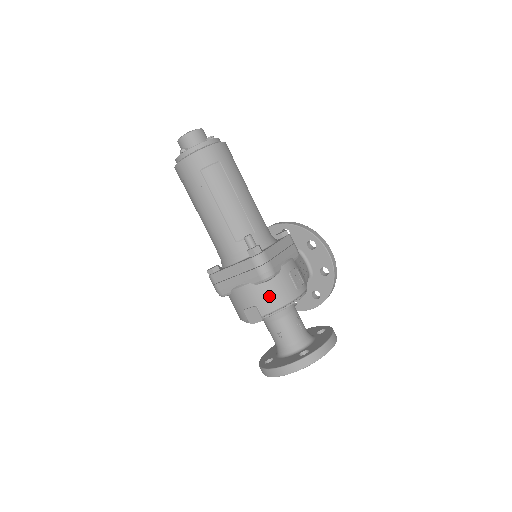
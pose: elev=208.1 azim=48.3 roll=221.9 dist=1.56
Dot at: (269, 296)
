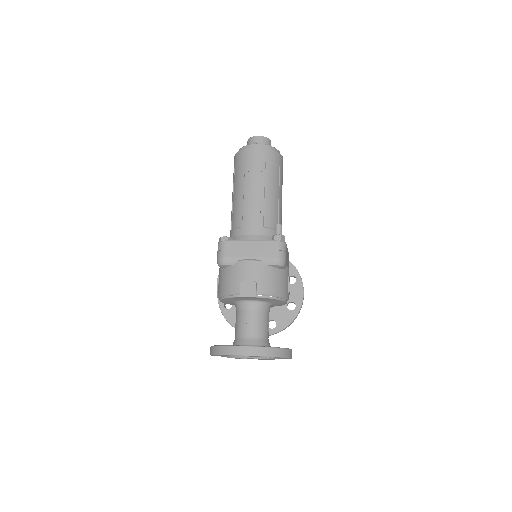
Dot at: (271, 280)
